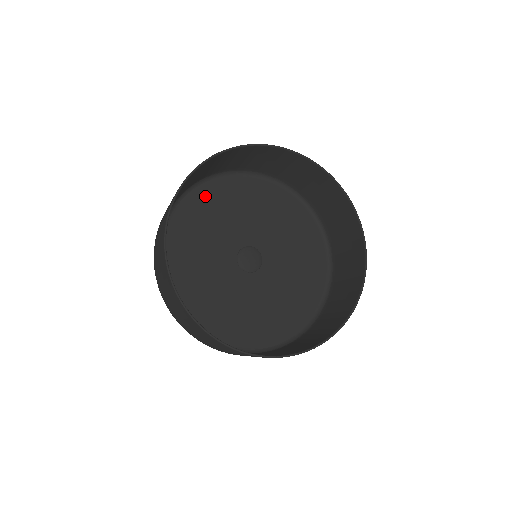
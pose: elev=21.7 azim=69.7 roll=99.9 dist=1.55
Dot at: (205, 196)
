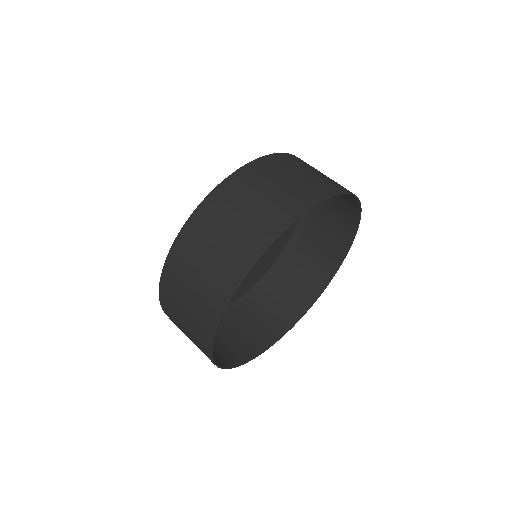
Dot at: occluded
